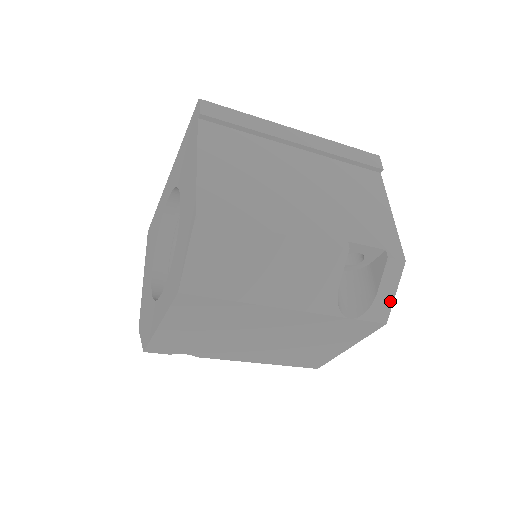
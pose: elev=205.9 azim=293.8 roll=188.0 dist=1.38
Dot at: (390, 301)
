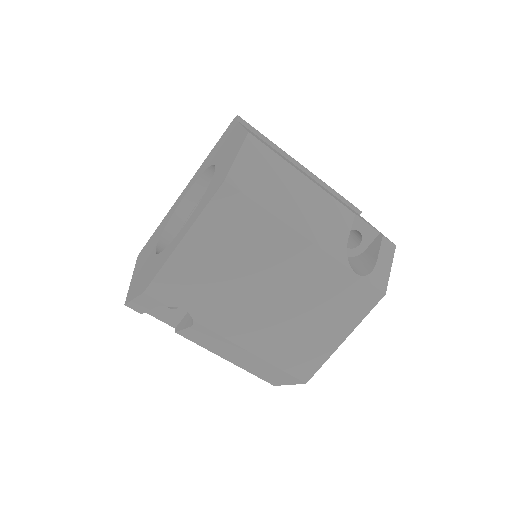
Dot at: (387, 274)
